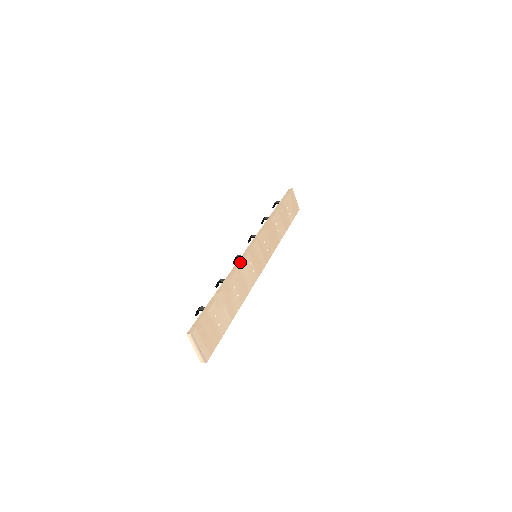
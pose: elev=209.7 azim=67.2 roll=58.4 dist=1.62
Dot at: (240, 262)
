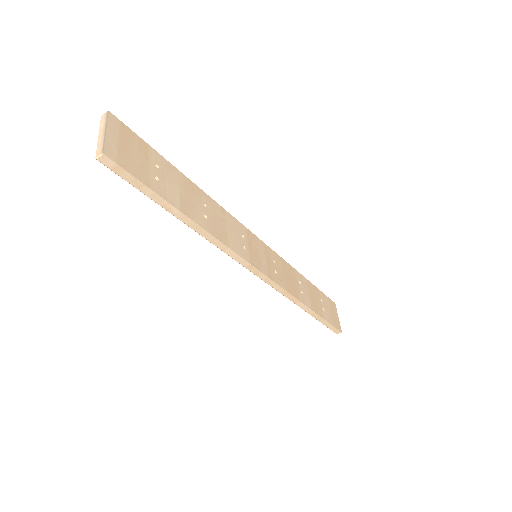
Dot at: (228, 213)
